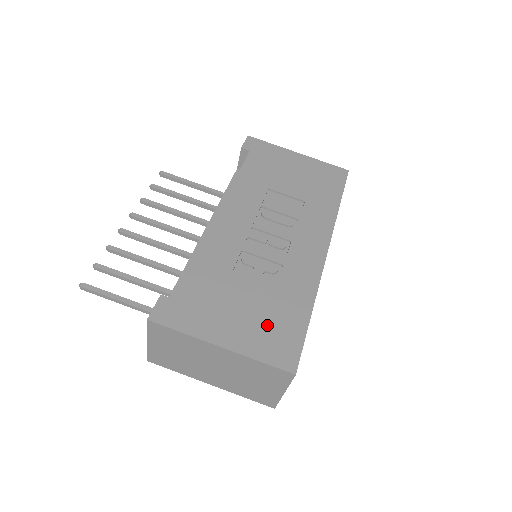
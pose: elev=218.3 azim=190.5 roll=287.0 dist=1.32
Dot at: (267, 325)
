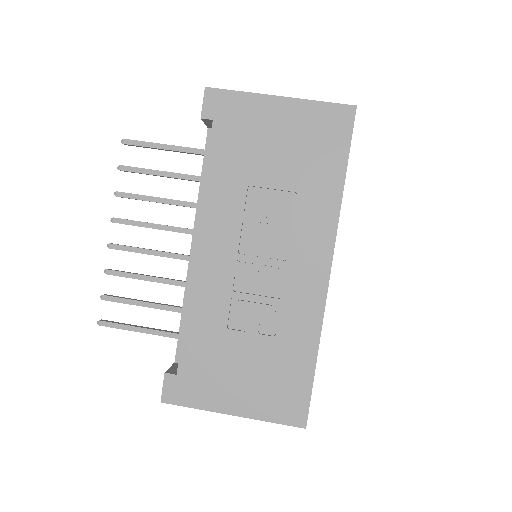
Dot at: (272, 383)
